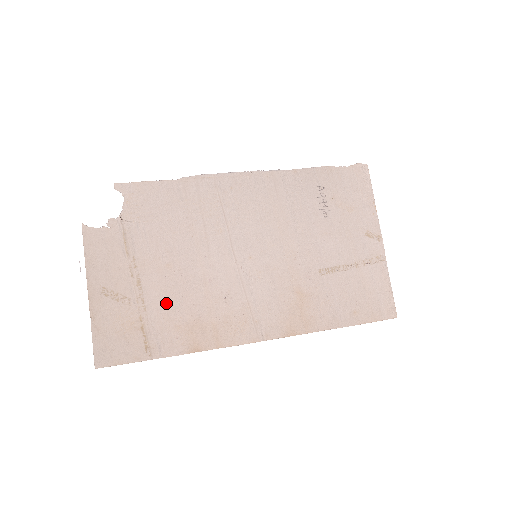
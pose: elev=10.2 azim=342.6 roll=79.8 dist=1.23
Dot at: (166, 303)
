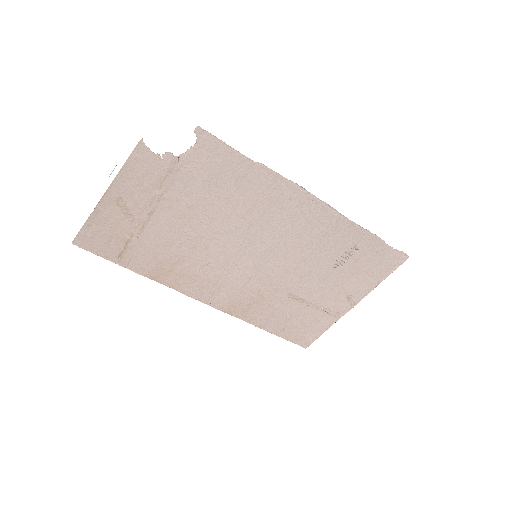
Dot at: (160, 239)
